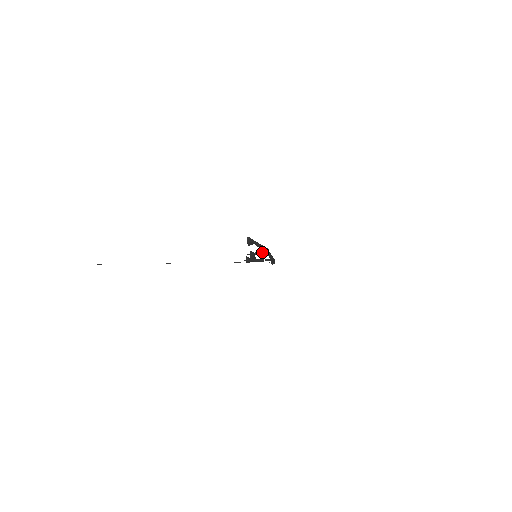
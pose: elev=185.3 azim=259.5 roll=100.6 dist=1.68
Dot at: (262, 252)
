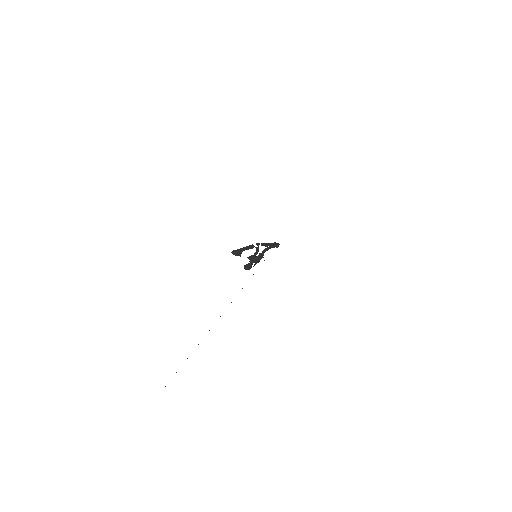
Dot at: (256, 249)
